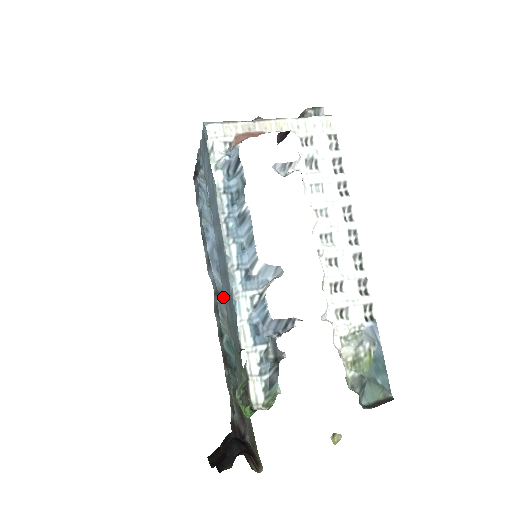
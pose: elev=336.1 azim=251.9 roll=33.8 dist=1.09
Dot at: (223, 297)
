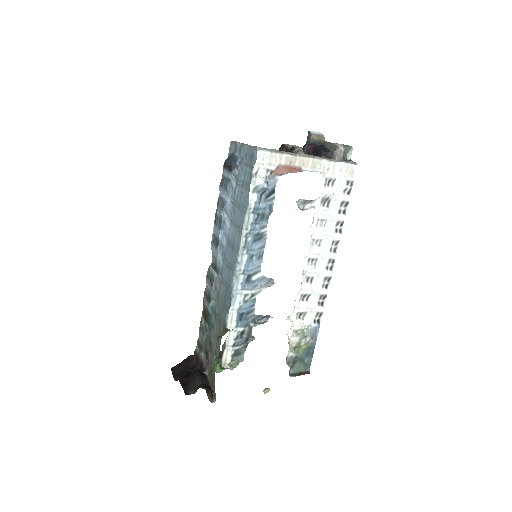
Dot at: (220, 275)
